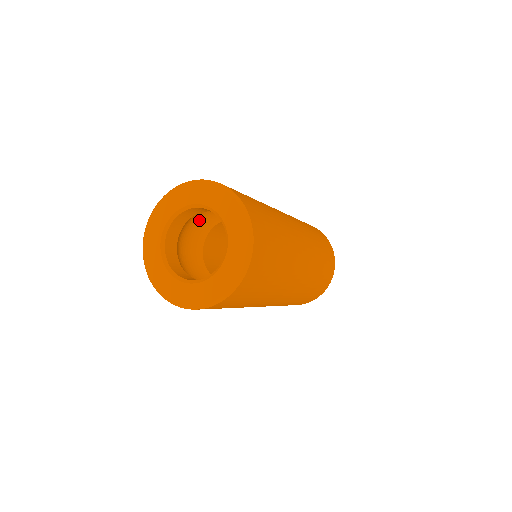
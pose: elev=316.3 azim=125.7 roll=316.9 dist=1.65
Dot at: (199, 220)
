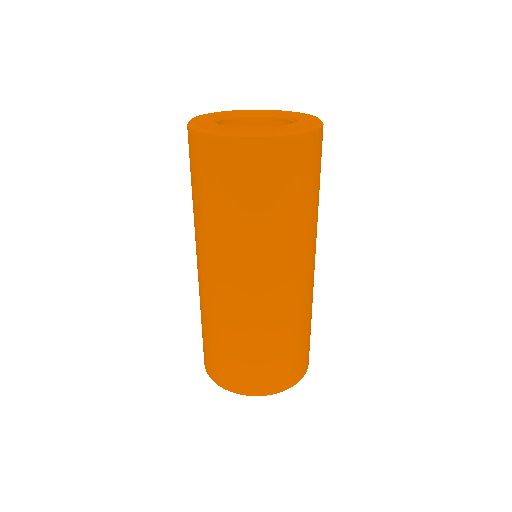
Dot at: occluded
